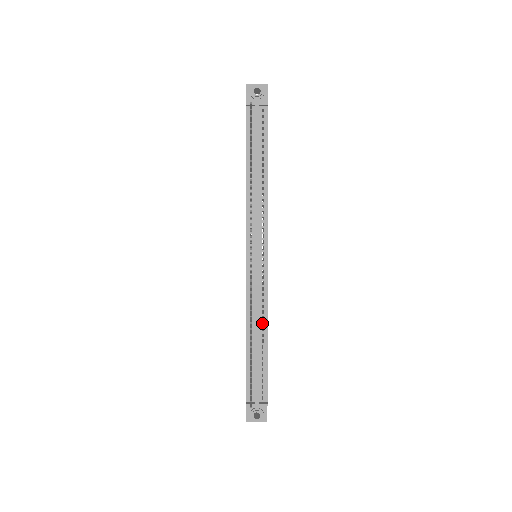
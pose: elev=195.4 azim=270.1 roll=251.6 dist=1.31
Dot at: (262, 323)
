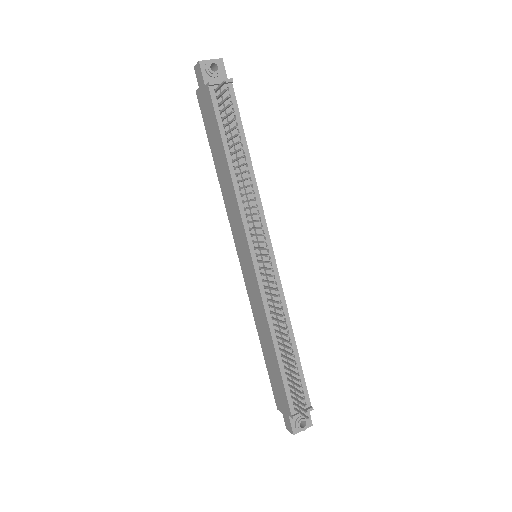
Dot at: occluded
